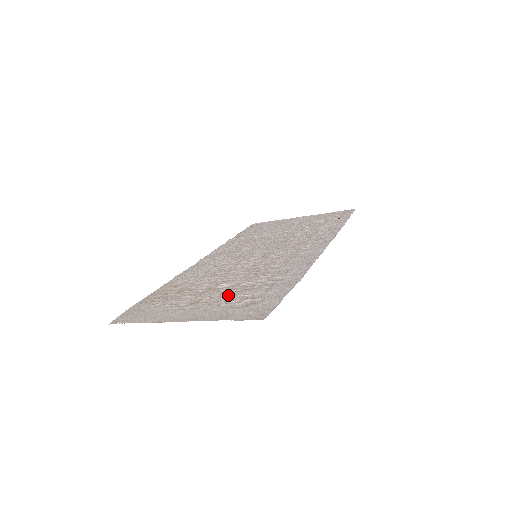
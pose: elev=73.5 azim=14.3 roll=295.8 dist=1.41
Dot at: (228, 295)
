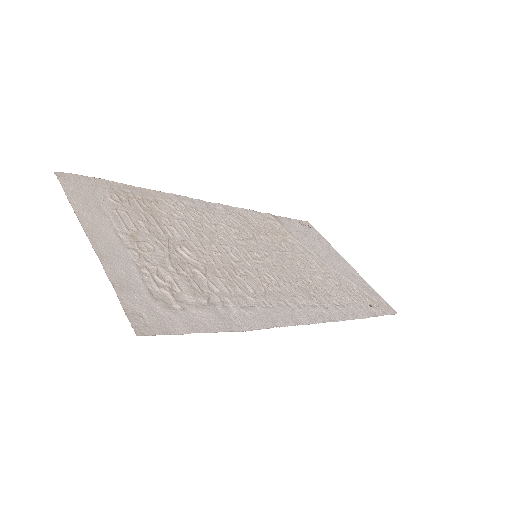
Dot at: (167, 266)
